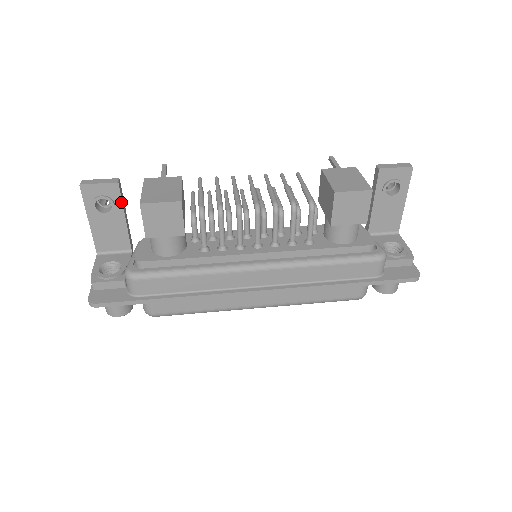
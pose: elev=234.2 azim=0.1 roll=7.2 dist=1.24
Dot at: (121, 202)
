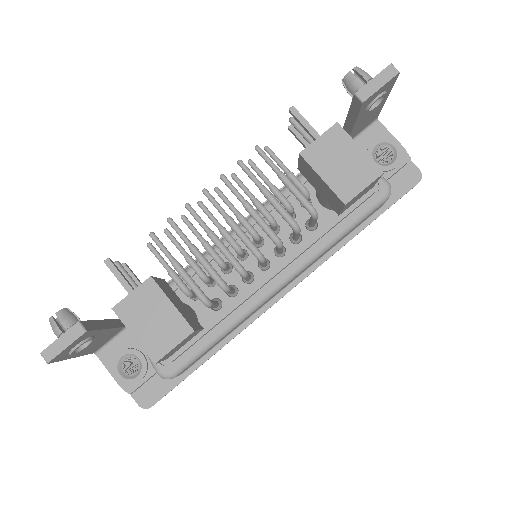
Dot at: (97, 331)
